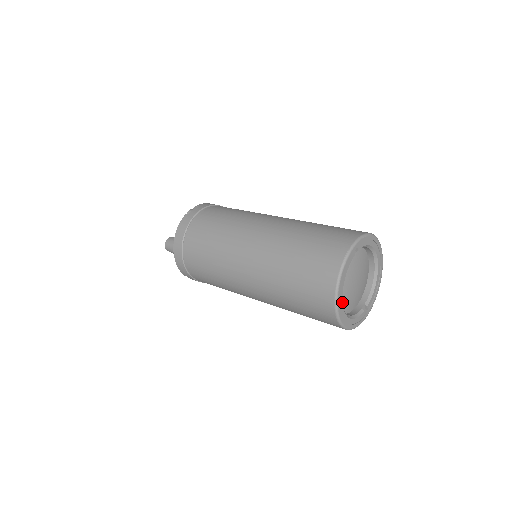
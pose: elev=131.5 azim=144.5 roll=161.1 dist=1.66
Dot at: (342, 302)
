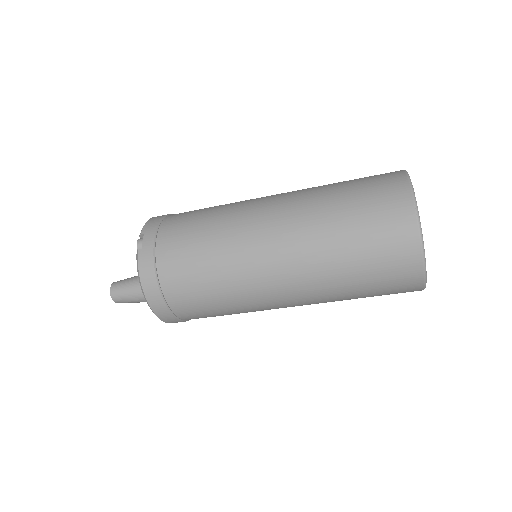
Dot at: occluded
